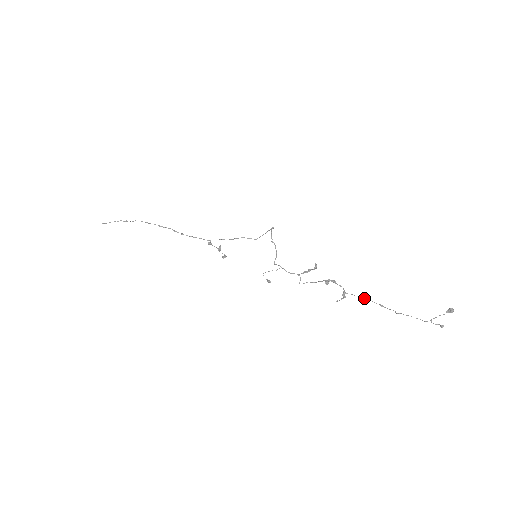
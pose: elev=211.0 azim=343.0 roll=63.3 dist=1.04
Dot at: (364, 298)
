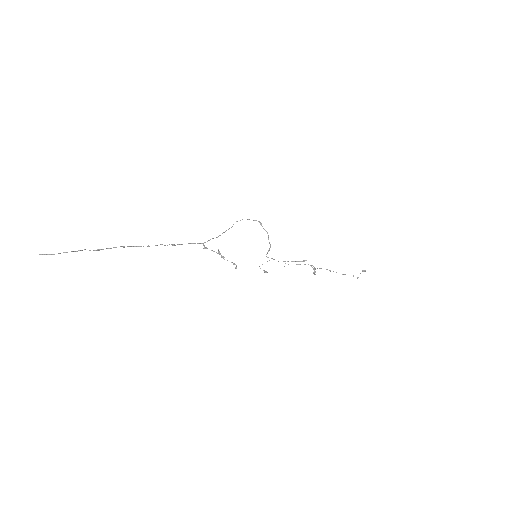
Dot at: occluded
